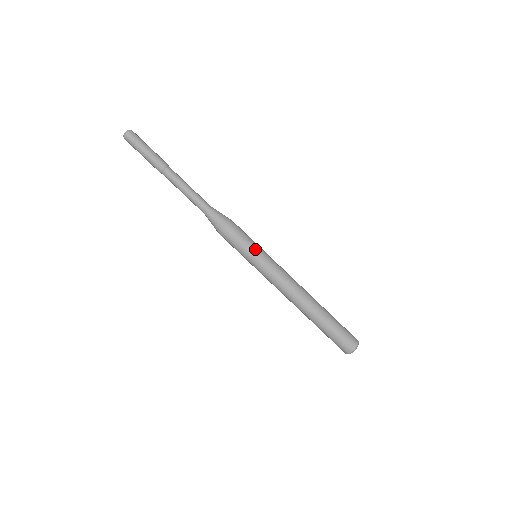
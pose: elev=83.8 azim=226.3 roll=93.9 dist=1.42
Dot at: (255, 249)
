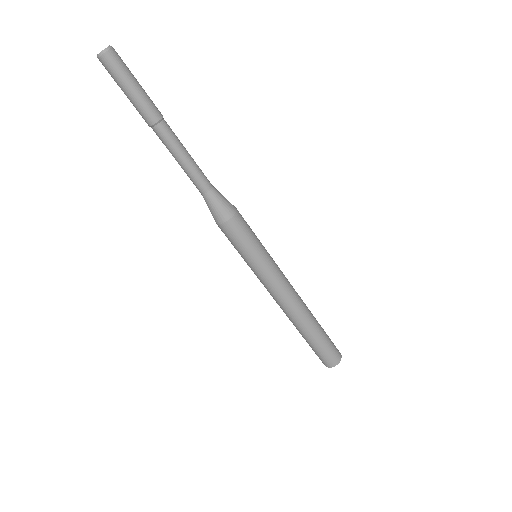
Dot at: (261, 249)
